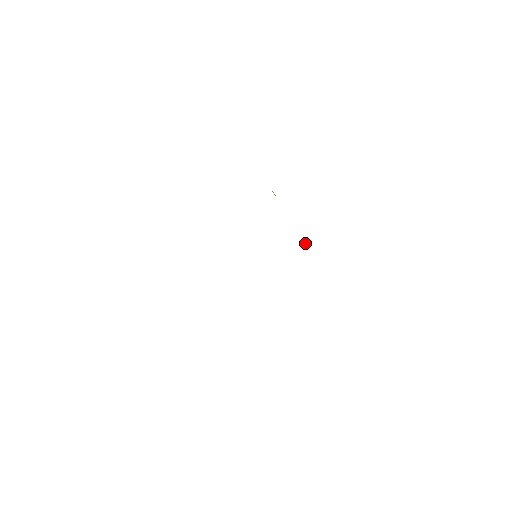
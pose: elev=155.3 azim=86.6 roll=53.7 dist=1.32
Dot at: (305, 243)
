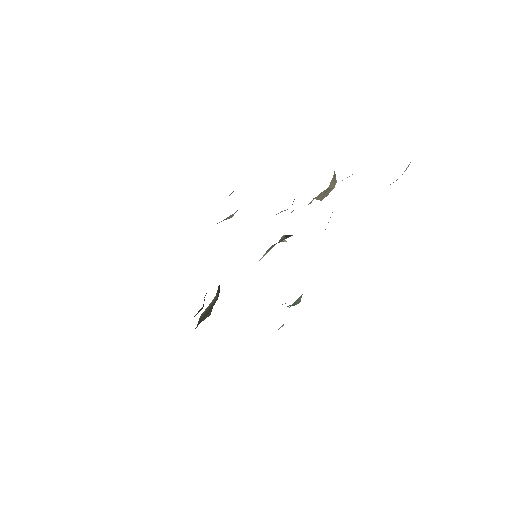
Dot at: occluded
